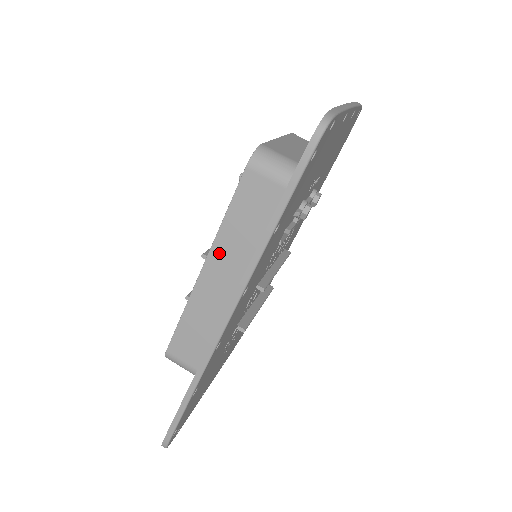
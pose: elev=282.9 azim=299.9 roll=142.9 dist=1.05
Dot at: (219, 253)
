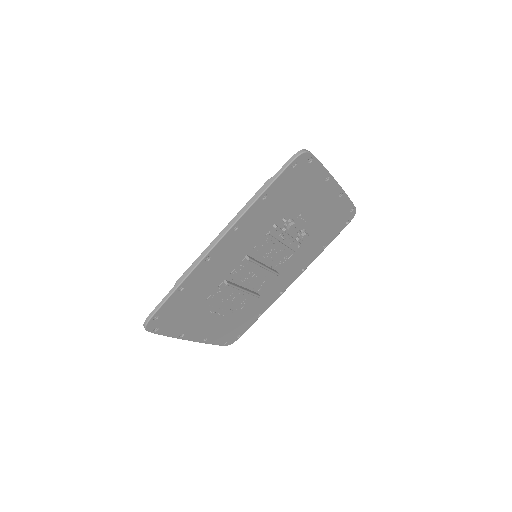
Dot at: occluded
